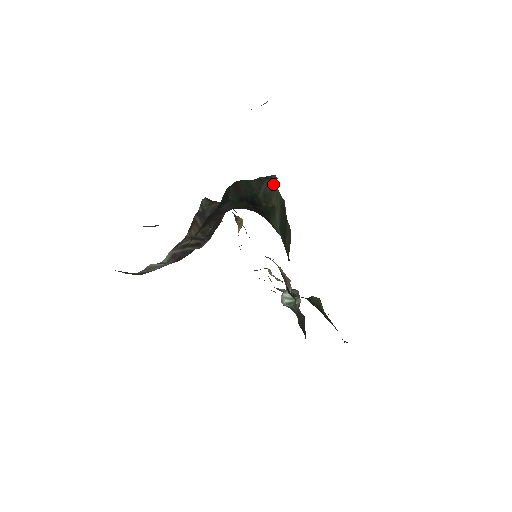
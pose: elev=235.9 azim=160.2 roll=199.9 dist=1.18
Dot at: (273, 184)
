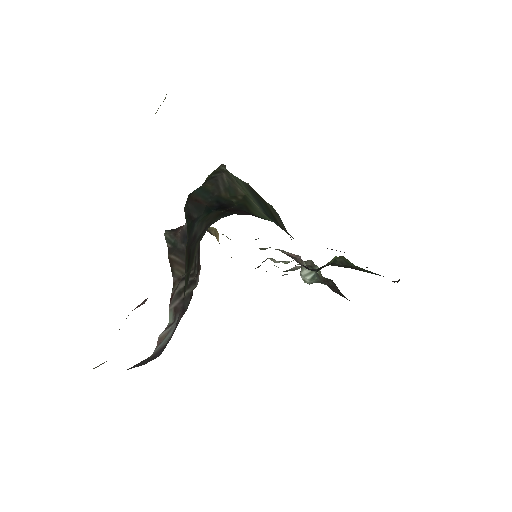
Dot at: (227, 174)
